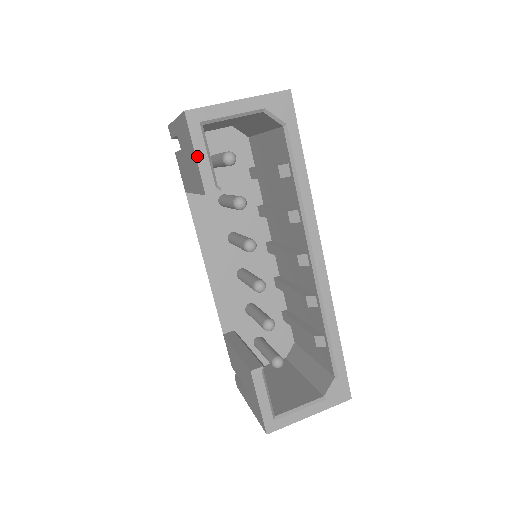
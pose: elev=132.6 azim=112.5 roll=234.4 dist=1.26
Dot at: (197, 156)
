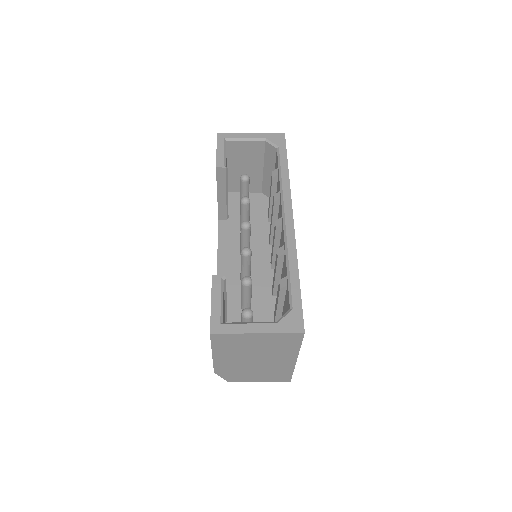
Dot at: (217, 150)
